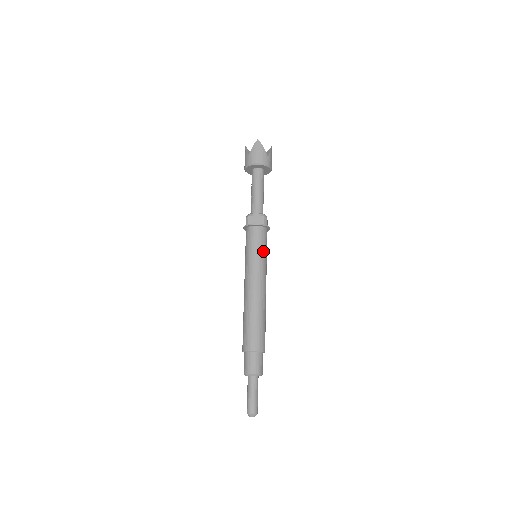
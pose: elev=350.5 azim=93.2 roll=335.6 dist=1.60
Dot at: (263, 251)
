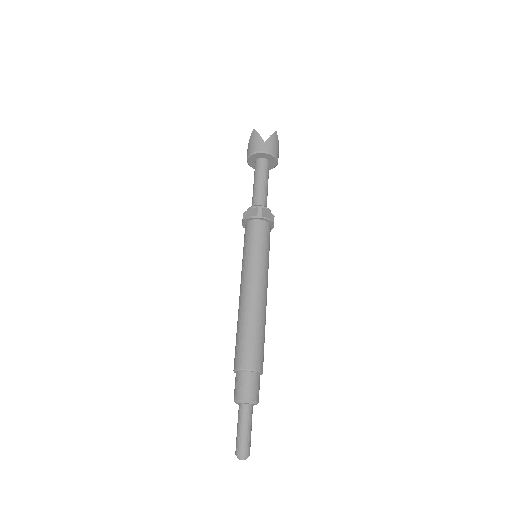
Dot at: occluded
